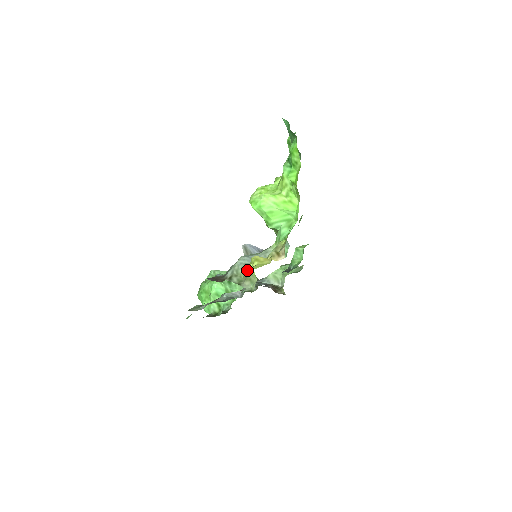
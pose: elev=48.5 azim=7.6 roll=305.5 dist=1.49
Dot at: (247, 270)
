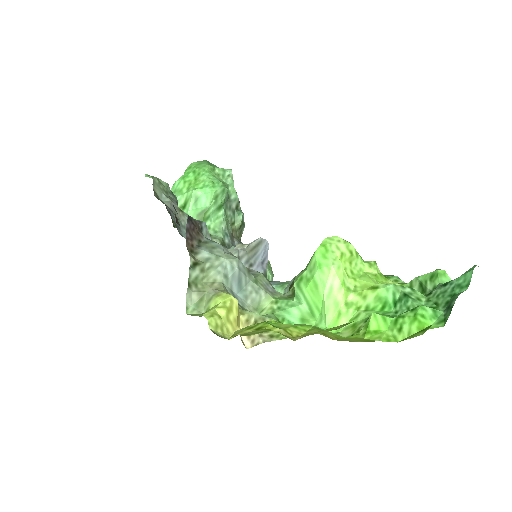
Dot at: (215, 287)
